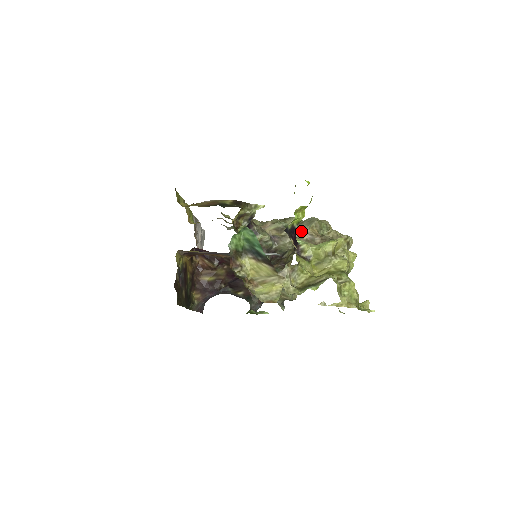
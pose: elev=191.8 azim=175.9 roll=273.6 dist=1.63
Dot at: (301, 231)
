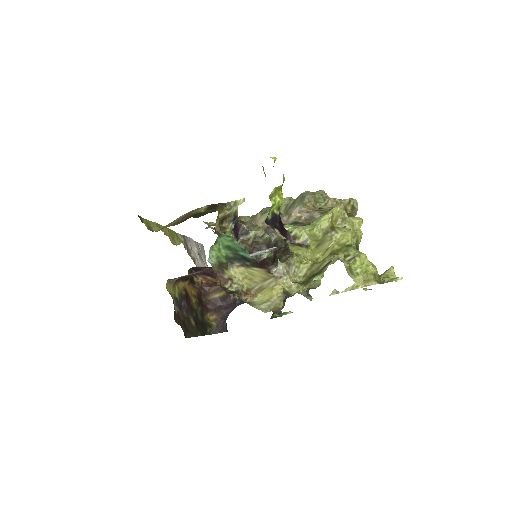
Dot at: (296, 212)
